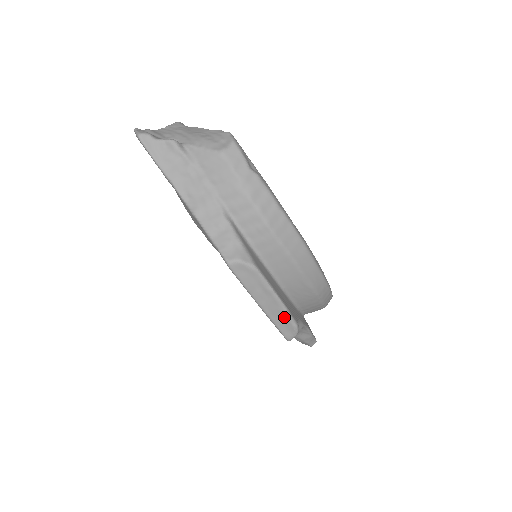
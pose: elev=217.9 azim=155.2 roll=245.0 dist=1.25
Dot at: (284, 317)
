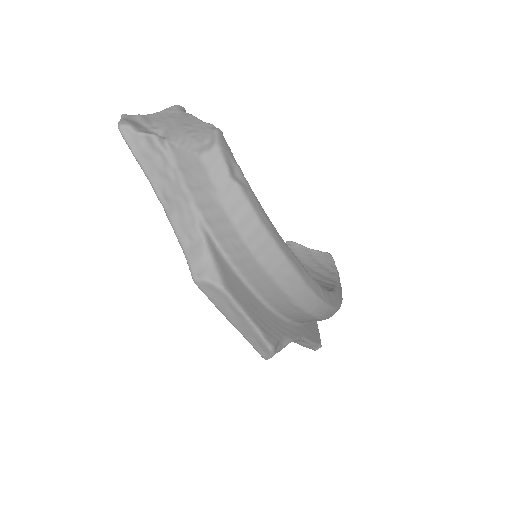
Dot at: (258, 339)
